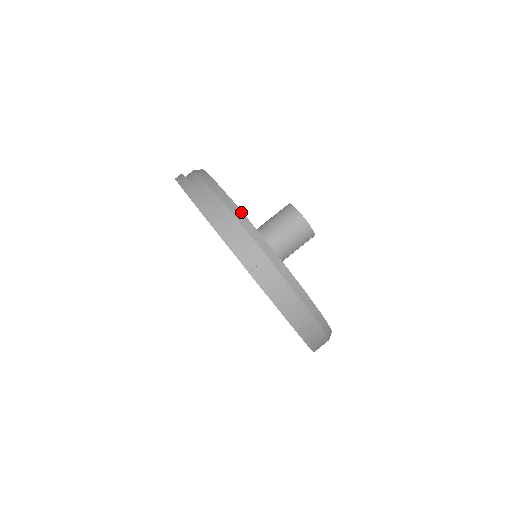
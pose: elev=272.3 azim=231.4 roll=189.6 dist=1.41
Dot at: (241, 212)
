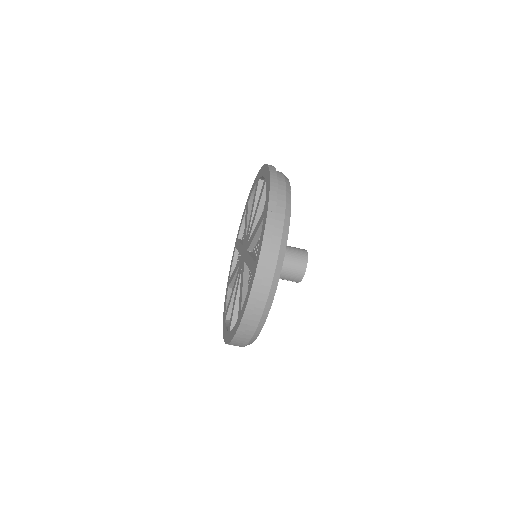
Dot at: occluded
